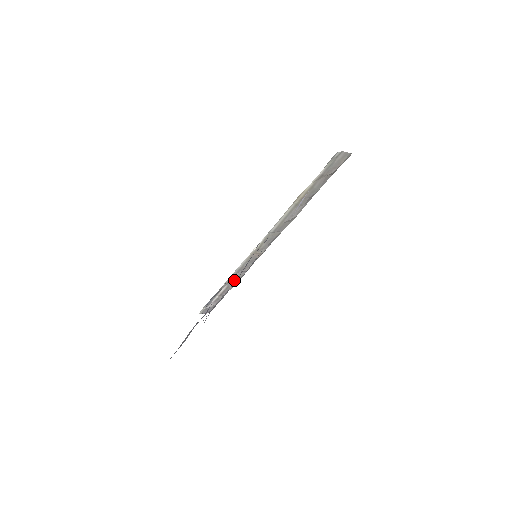
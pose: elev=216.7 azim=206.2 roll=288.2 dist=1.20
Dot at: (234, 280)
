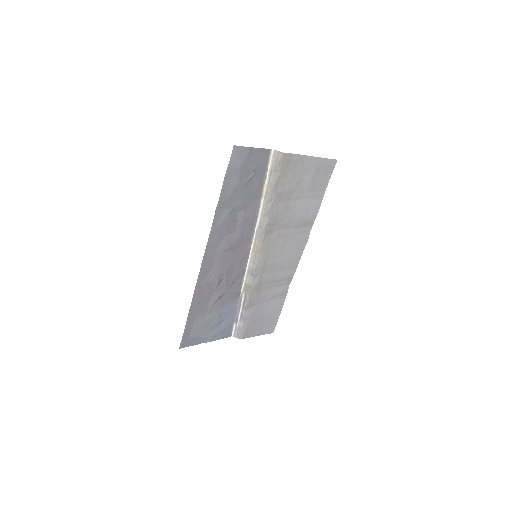
Dot at: (248, 287)
